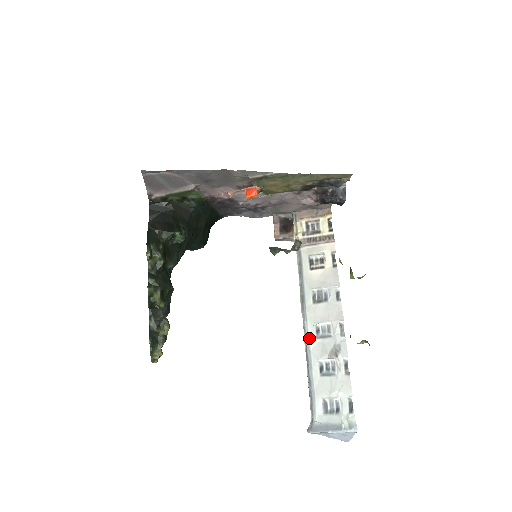
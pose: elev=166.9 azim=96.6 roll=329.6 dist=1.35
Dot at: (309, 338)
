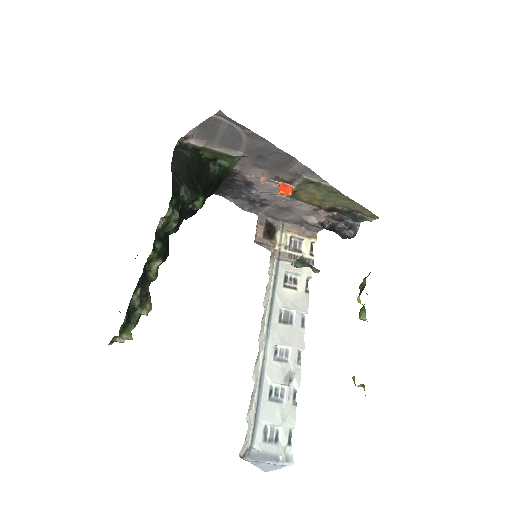
Dot at: (267, 357)
